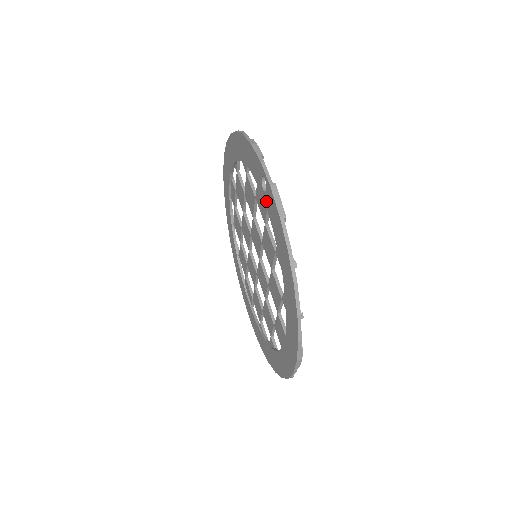
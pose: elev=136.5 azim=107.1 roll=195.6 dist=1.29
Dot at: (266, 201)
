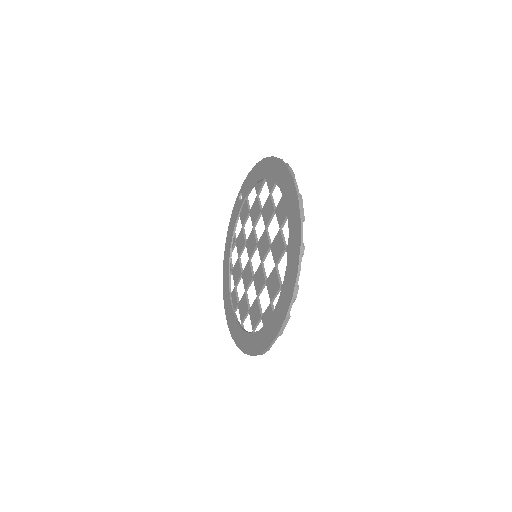
Dot at: (244, 196)
